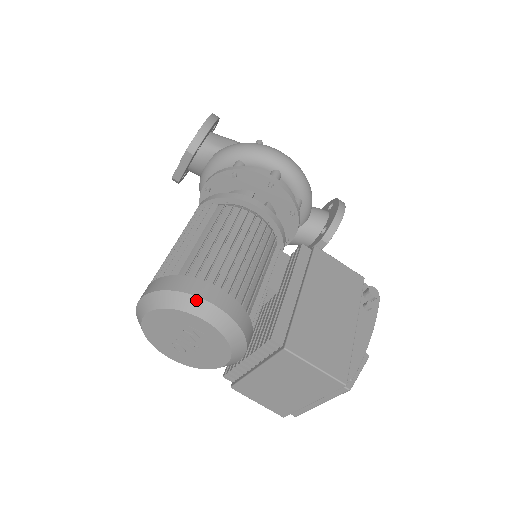
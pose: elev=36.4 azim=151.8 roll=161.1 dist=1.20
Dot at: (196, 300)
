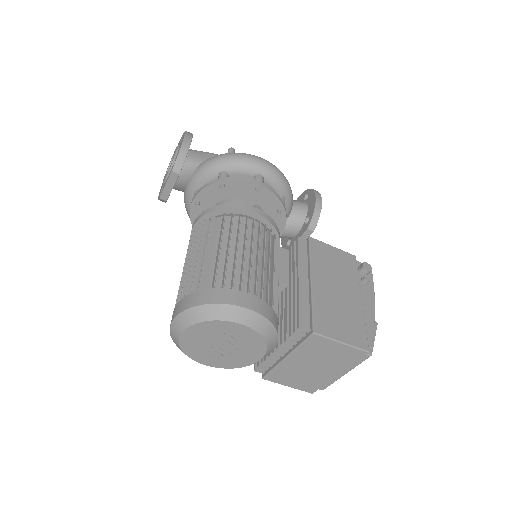
Dot at: (231, 308)
